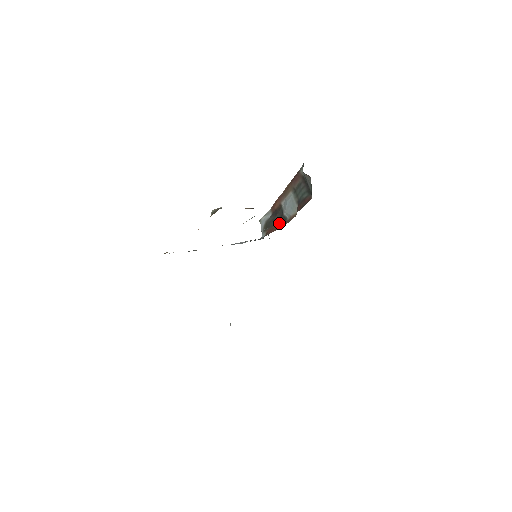
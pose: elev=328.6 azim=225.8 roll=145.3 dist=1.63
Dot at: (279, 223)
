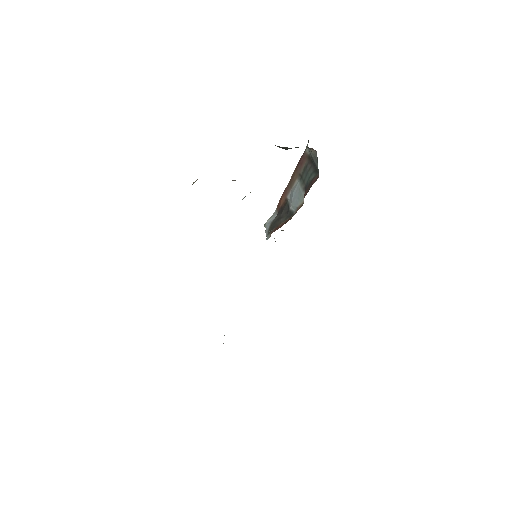
Dot at: (285, 220)
